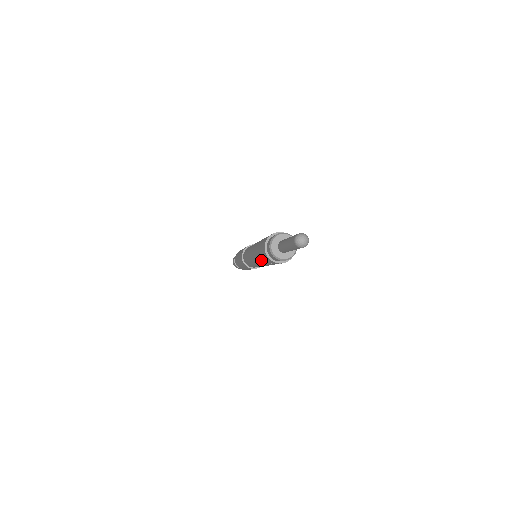
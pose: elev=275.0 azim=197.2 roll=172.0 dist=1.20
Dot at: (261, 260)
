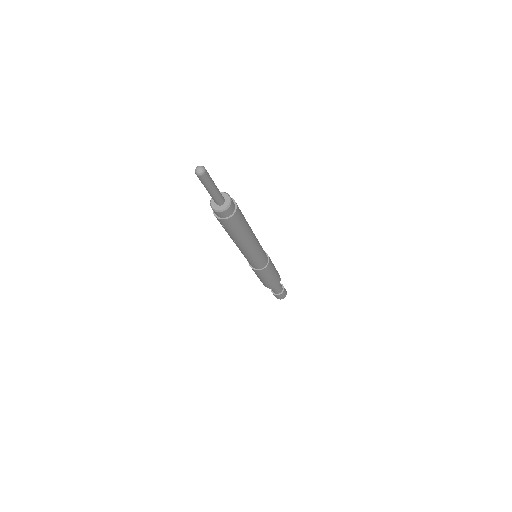
Dot at: occluded
